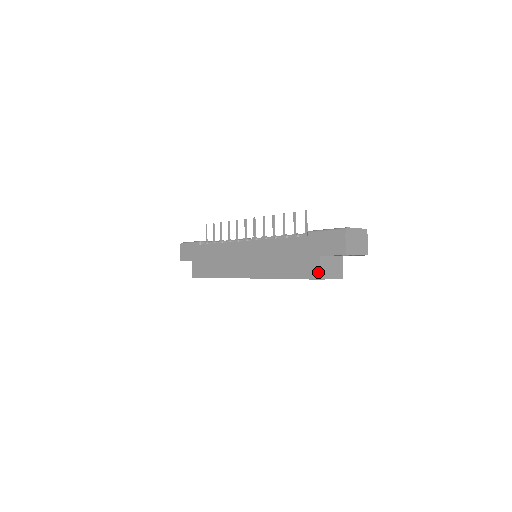
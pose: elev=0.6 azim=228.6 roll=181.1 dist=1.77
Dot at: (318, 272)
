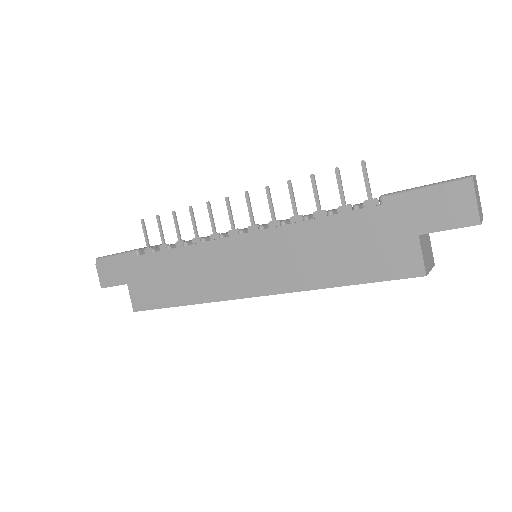
Dot at: (419, 264)
